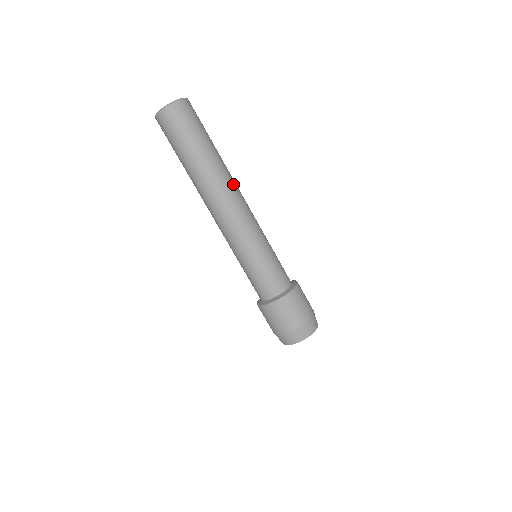
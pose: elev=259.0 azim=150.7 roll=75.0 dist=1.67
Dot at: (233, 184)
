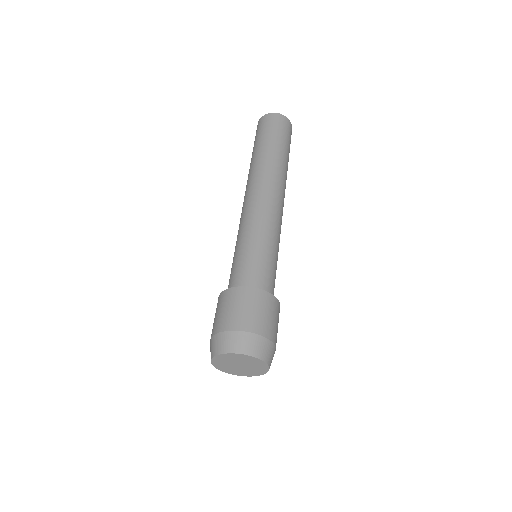
Dot at: (276, 180)
